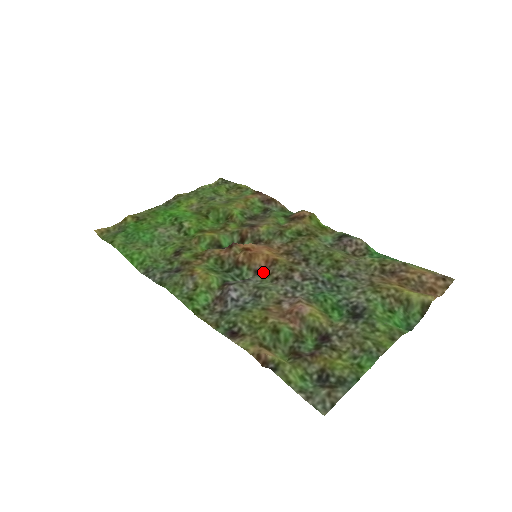
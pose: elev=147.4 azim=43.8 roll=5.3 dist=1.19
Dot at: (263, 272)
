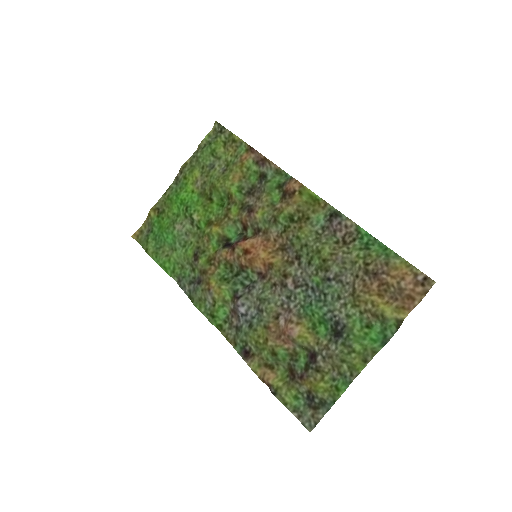
Dot at: (264, 276)
